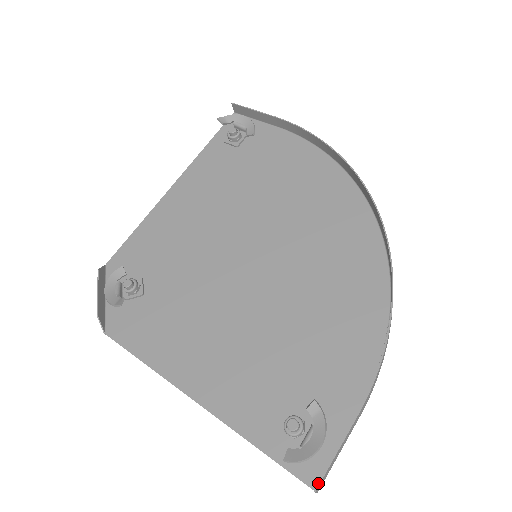
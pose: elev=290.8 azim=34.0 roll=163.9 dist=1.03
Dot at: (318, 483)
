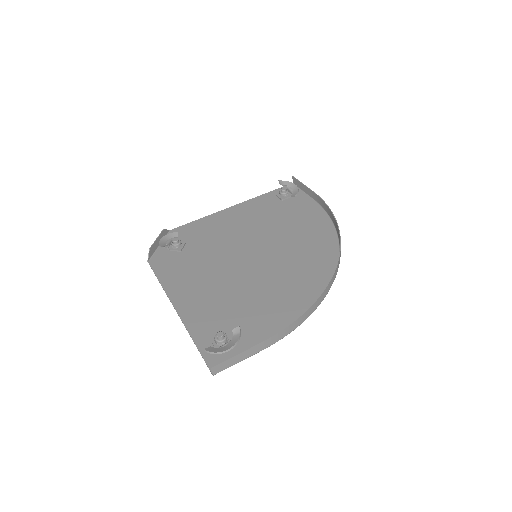
Dot at: occluded
